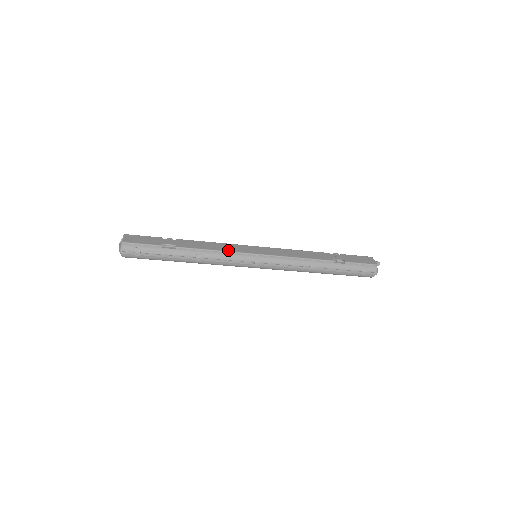
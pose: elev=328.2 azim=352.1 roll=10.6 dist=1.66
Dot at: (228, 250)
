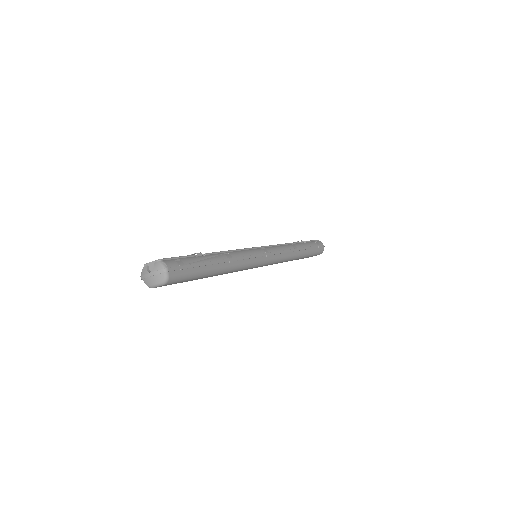
Dot at: (241, 249)
